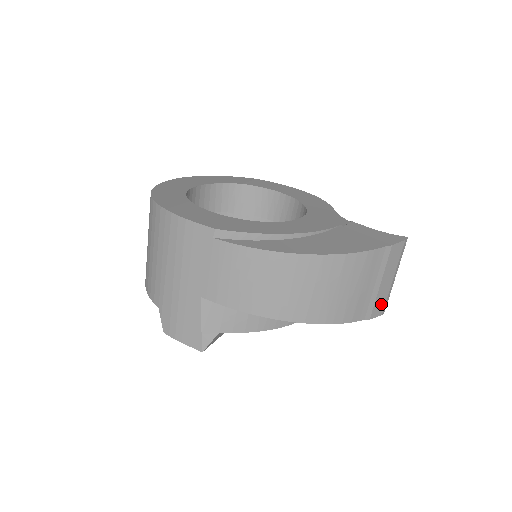
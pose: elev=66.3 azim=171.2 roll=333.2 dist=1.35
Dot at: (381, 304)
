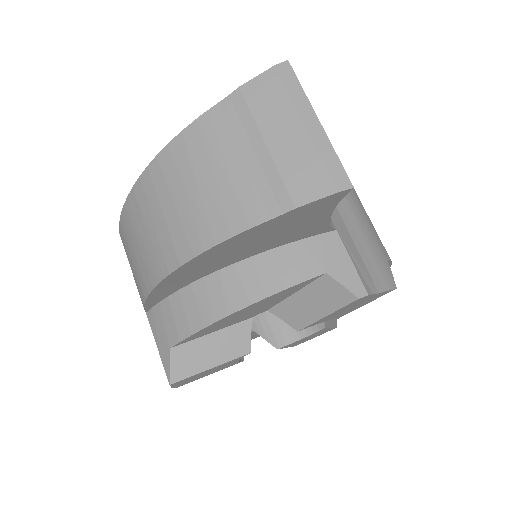
Dot at: (311, 175)
